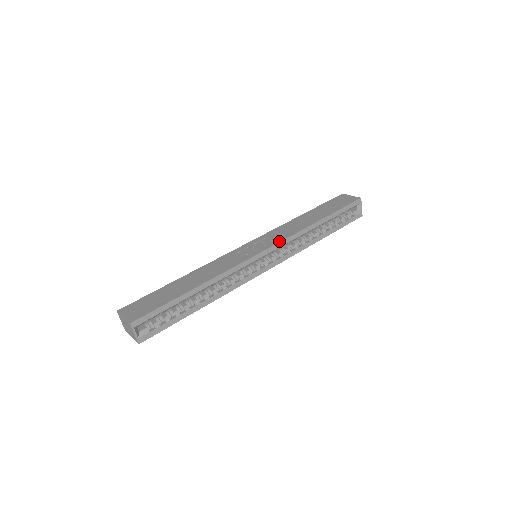
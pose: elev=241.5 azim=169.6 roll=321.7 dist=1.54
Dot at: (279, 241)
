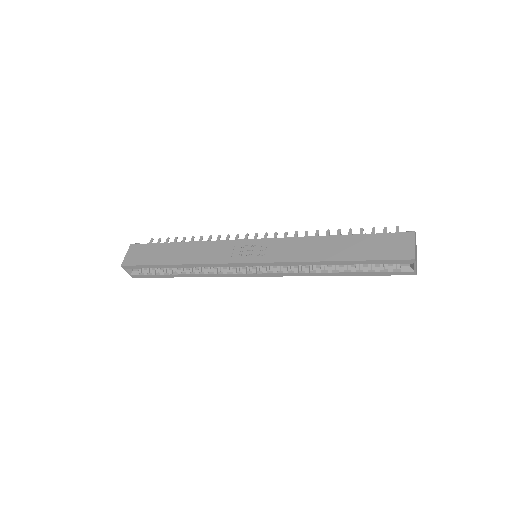
Dot at: (270, 261)
